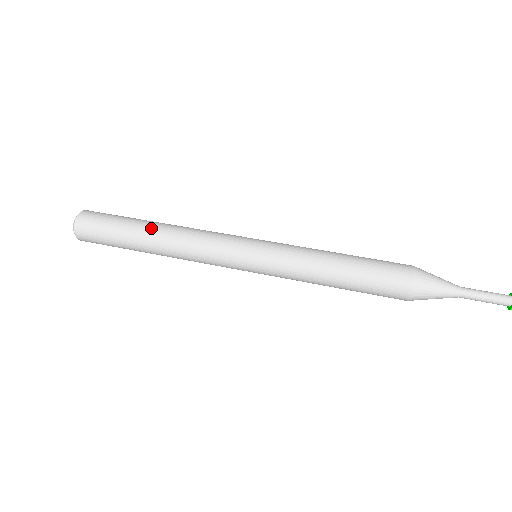
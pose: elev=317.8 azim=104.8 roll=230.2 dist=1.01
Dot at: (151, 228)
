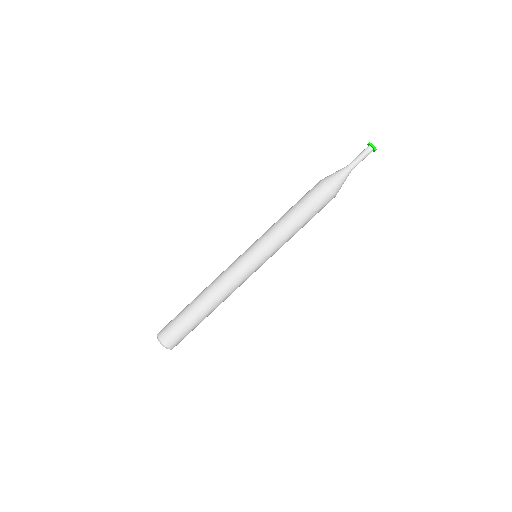
Dot at: (210, 312)
